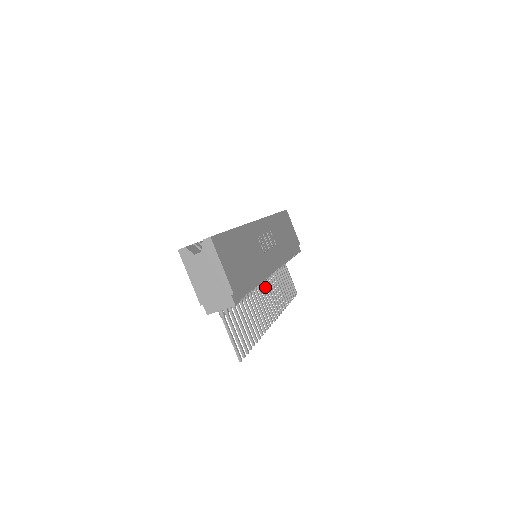
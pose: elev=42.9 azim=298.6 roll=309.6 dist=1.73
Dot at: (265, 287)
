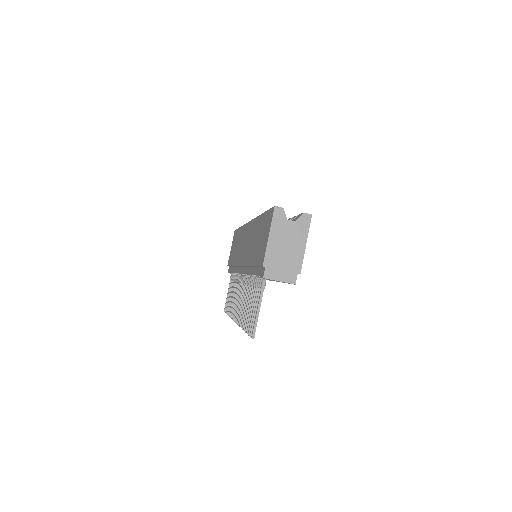
Dot at: occluded
